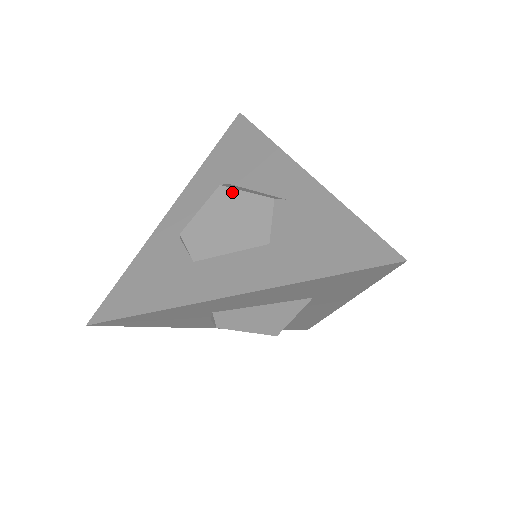
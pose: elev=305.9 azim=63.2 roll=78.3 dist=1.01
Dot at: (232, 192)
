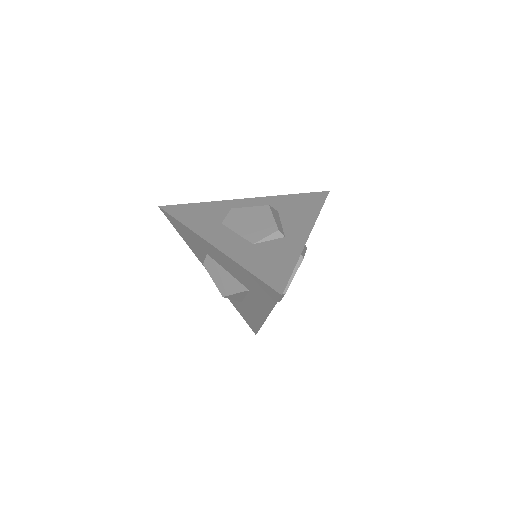
Dot at: (269, 212)
